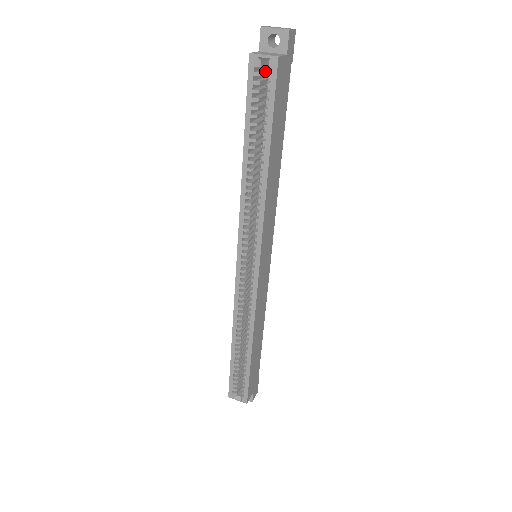
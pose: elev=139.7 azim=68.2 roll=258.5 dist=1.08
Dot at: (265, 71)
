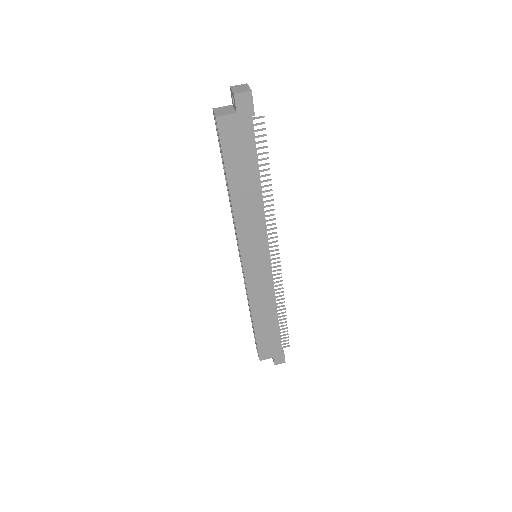
Dot at: occluded
